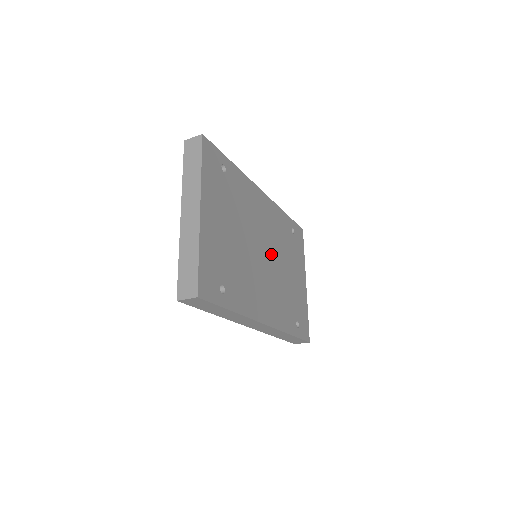
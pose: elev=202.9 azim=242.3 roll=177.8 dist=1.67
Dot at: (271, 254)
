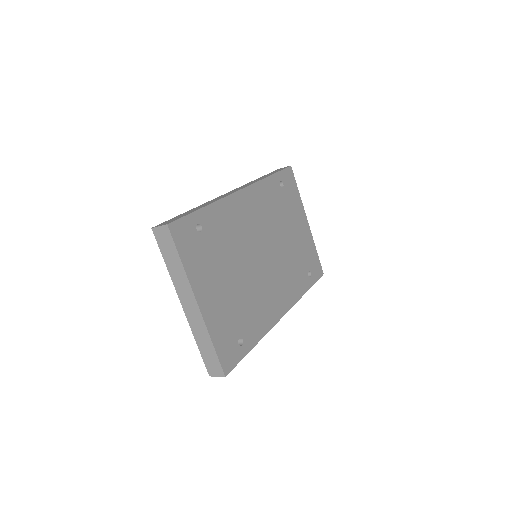
Dot at: (269, 244)
